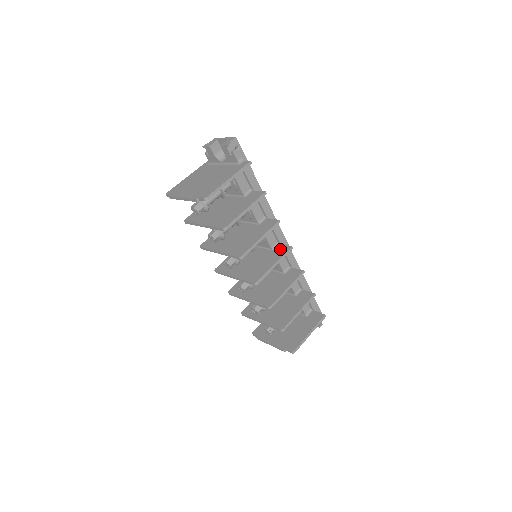
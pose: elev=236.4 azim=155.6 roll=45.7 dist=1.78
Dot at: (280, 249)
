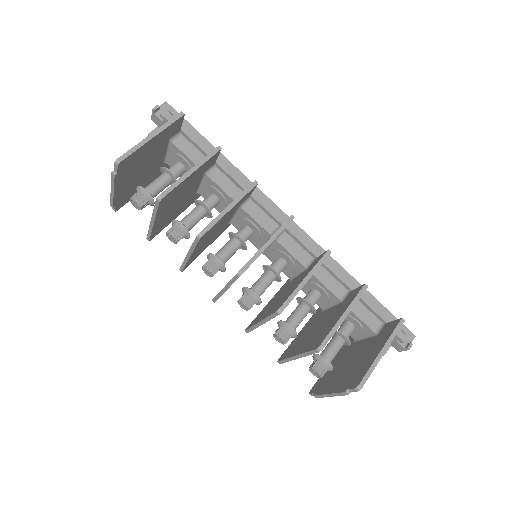
Dot at: occluded
